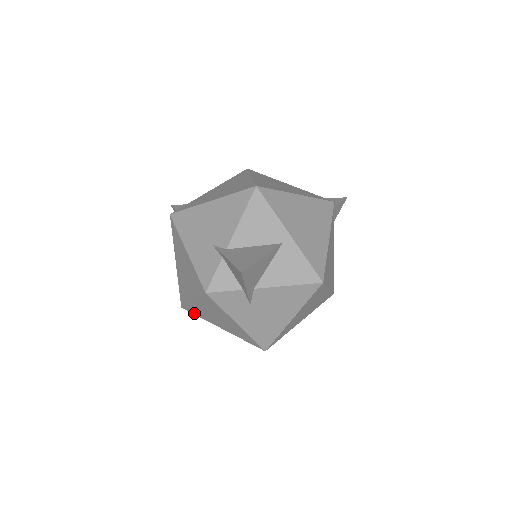
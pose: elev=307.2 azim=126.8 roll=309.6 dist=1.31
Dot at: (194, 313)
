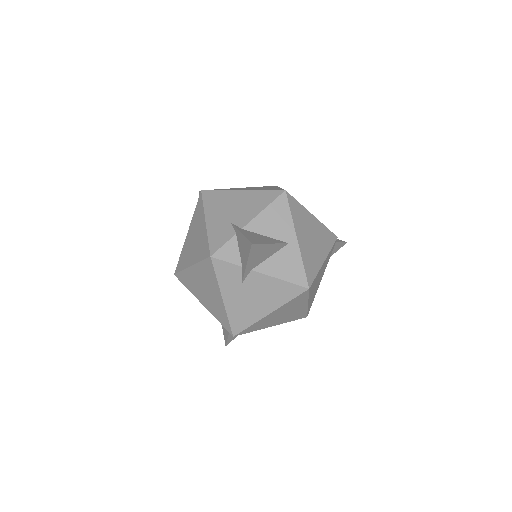
Dot at: (184, 283)
